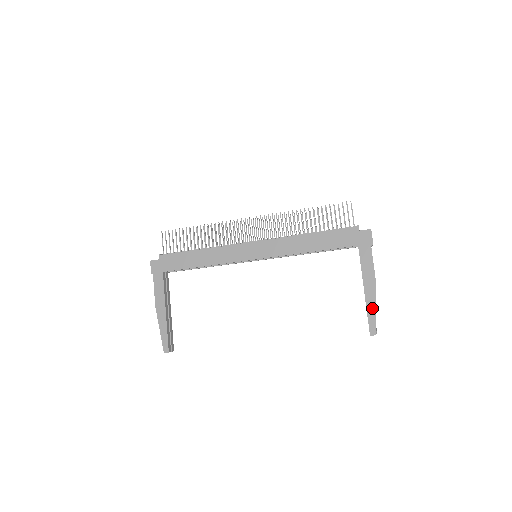
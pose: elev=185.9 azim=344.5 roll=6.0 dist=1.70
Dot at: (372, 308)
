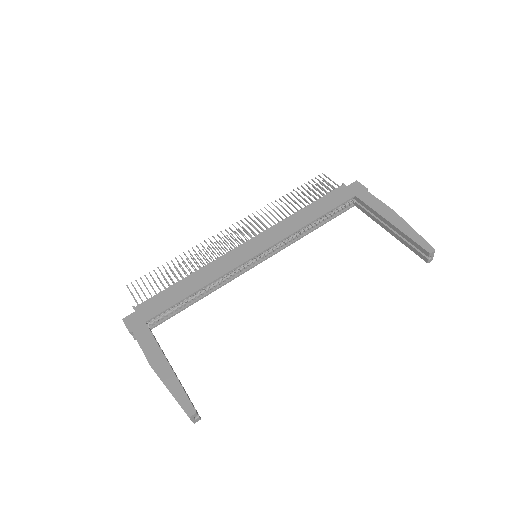
Dot at: (411, 232)
